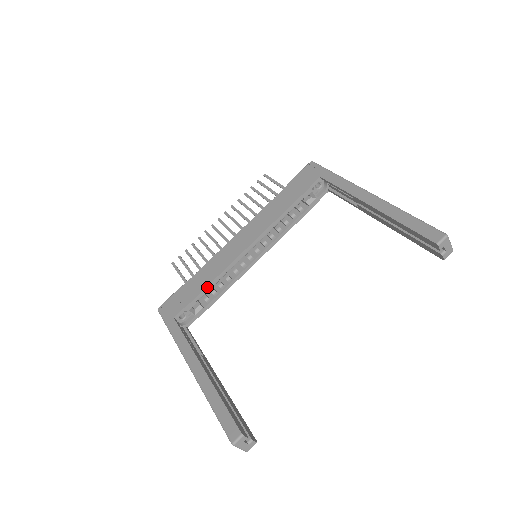
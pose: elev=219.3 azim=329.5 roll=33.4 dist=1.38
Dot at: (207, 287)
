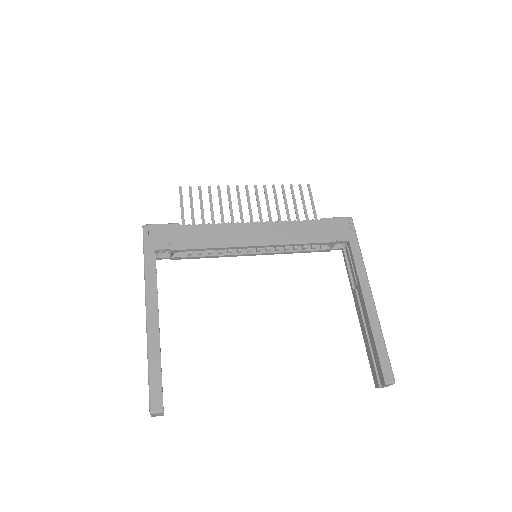
Dot at: (201, 249)
